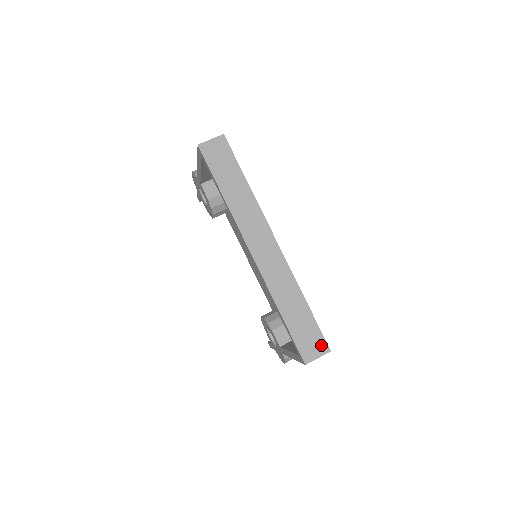
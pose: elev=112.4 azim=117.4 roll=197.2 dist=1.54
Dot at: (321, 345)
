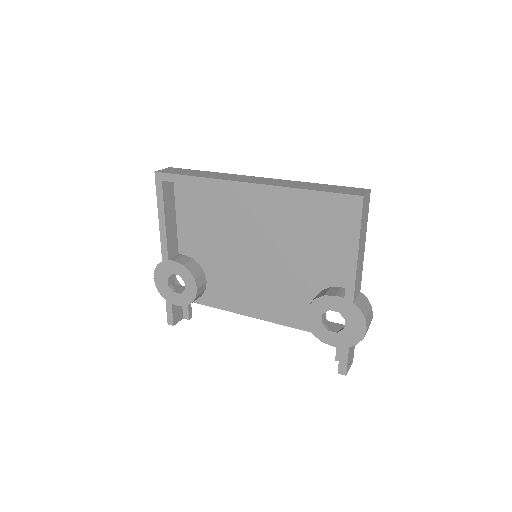
Dot at: (359, 190)
